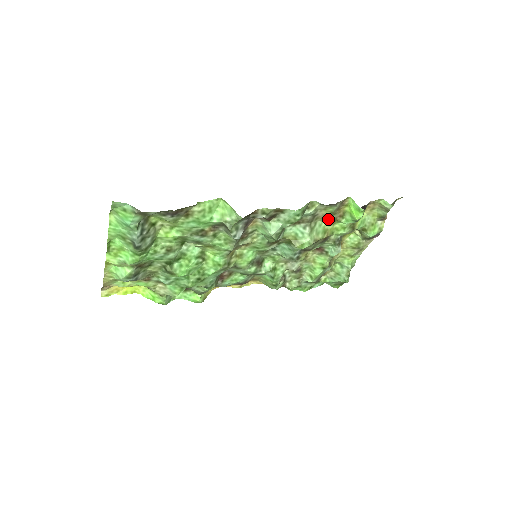
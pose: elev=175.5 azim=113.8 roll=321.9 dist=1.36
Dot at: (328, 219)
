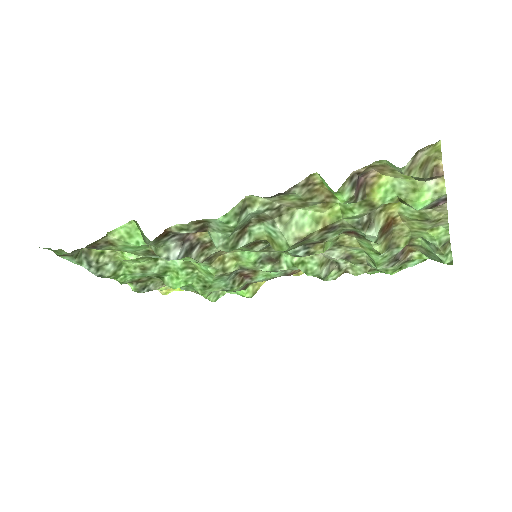
Dot at: (311, 204)
